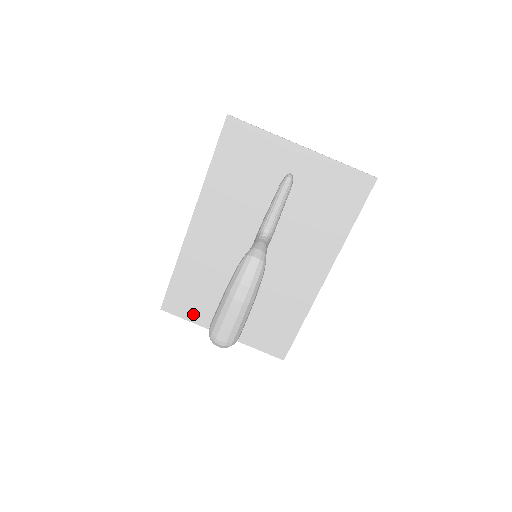
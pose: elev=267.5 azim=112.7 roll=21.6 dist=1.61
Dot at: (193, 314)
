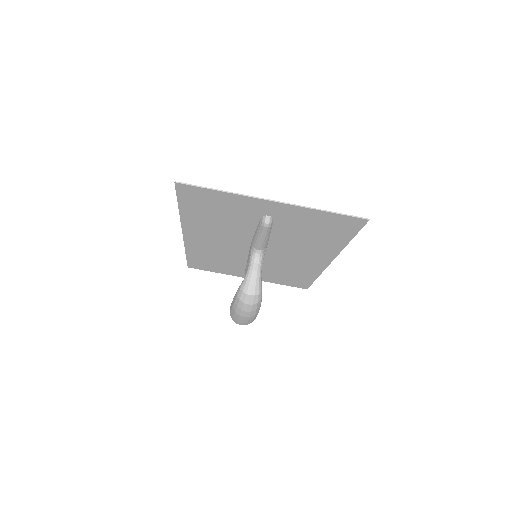
Dot at: (217, 270)
